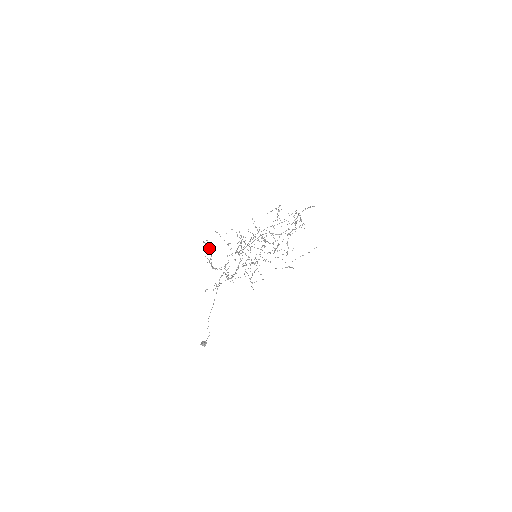
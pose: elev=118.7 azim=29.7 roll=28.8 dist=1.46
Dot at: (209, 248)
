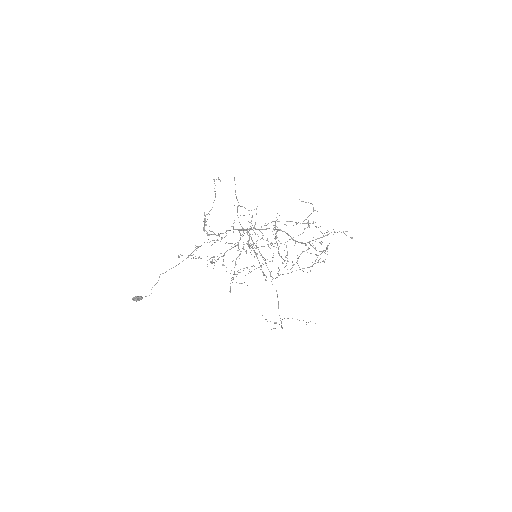
Dot at: (215, 196)
